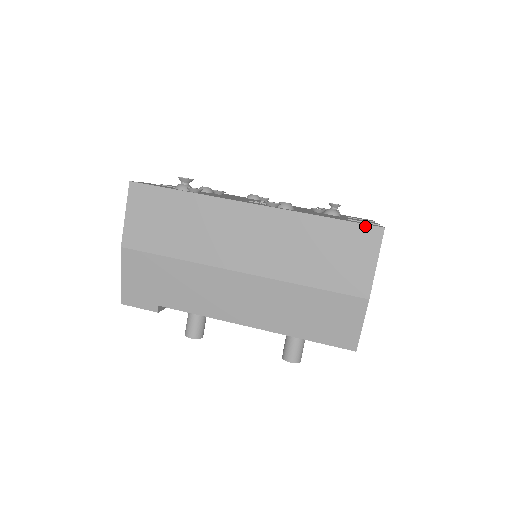
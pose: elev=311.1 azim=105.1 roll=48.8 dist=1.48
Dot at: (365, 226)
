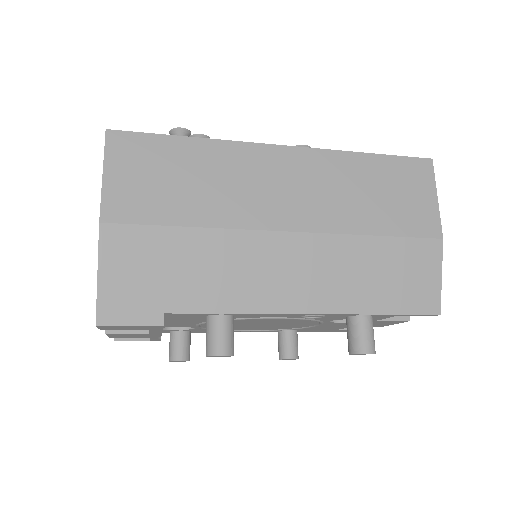
Dot at: (413, 159)
